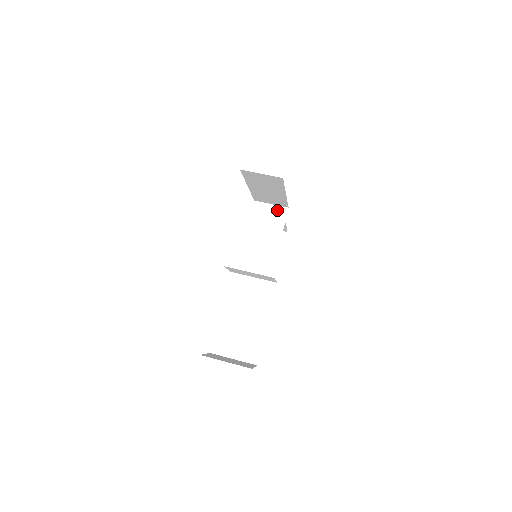
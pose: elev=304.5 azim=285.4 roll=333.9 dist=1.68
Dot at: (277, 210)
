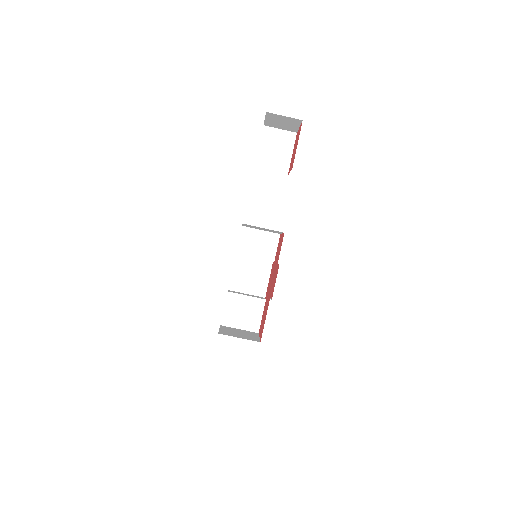
Dot at: (271, 230)
